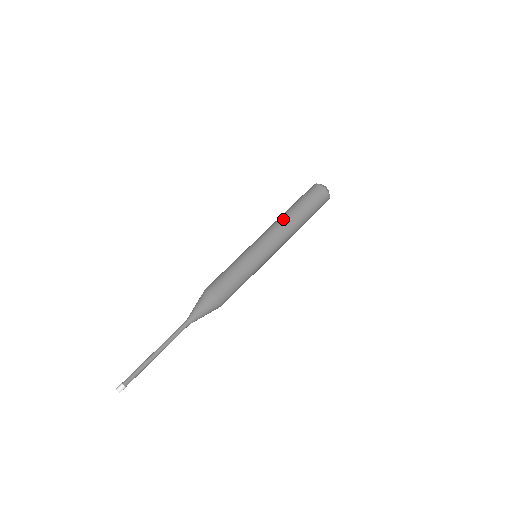
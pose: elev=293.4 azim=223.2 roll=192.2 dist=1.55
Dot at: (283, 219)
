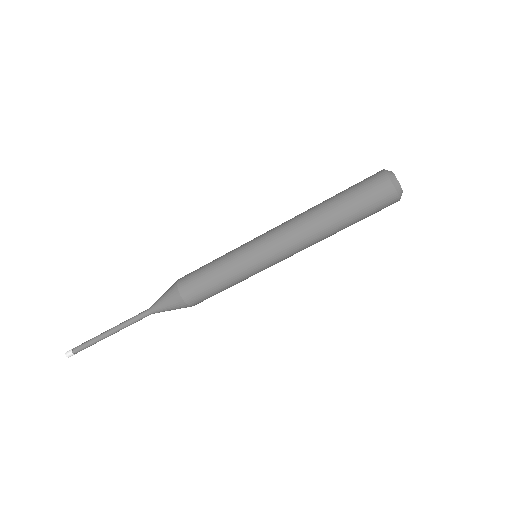
Dot at: (308, 221)
